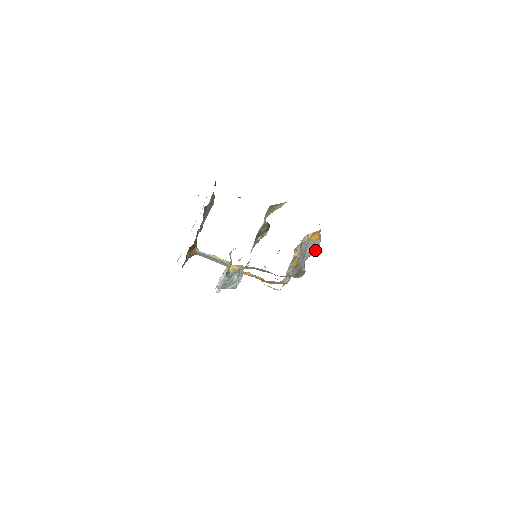
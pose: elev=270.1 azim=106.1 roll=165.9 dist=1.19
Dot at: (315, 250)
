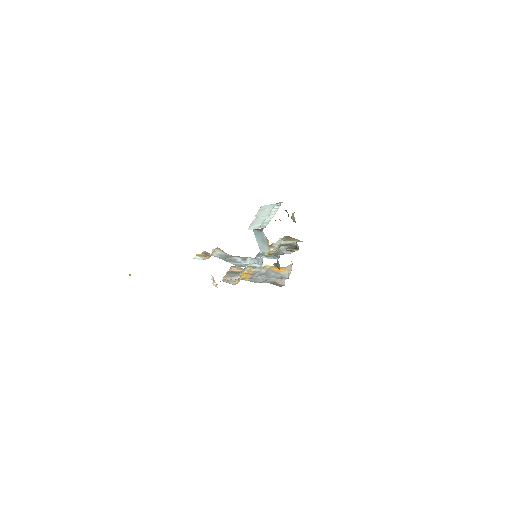
Dot at: (284, 277)
